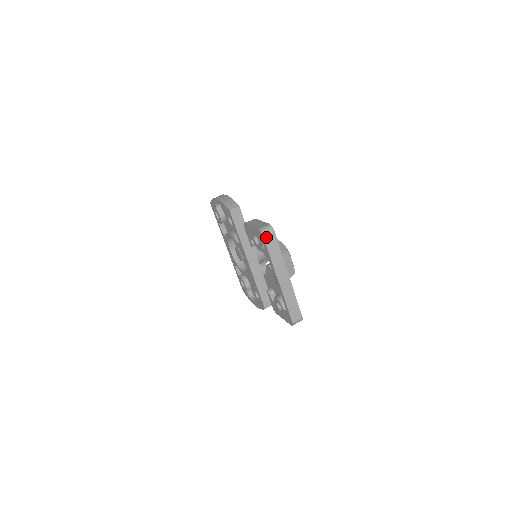
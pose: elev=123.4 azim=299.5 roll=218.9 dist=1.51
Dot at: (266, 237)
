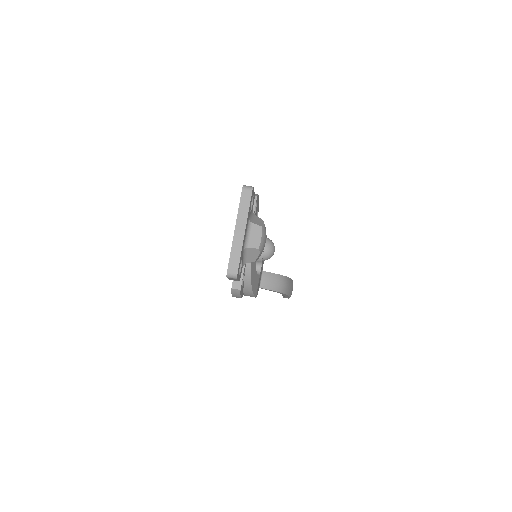
Dot at: (244, 191)
